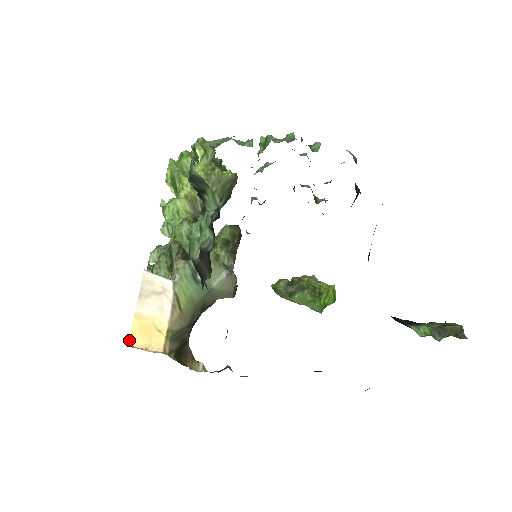
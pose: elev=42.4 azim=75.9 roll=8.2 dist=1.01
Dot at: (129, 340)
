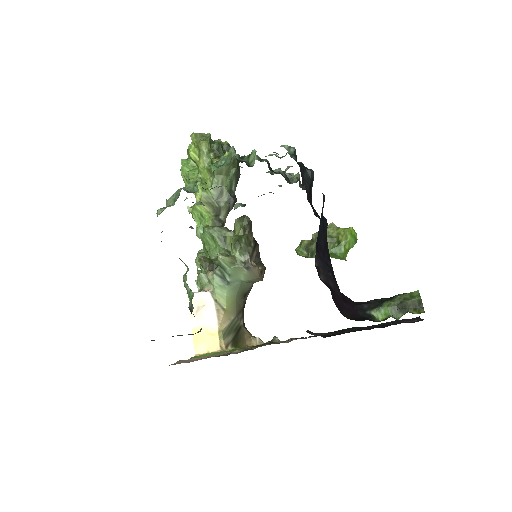
Dot at: (195, 351)
